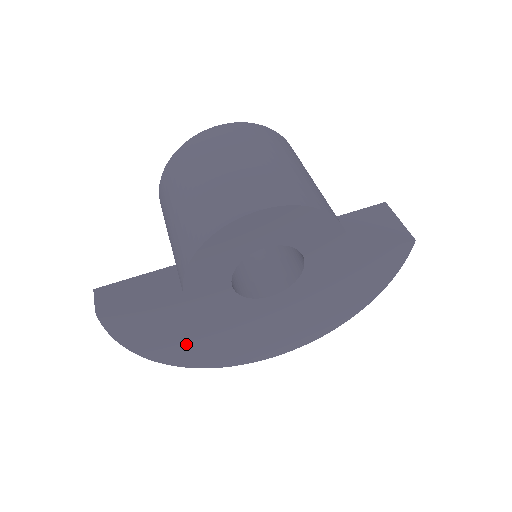
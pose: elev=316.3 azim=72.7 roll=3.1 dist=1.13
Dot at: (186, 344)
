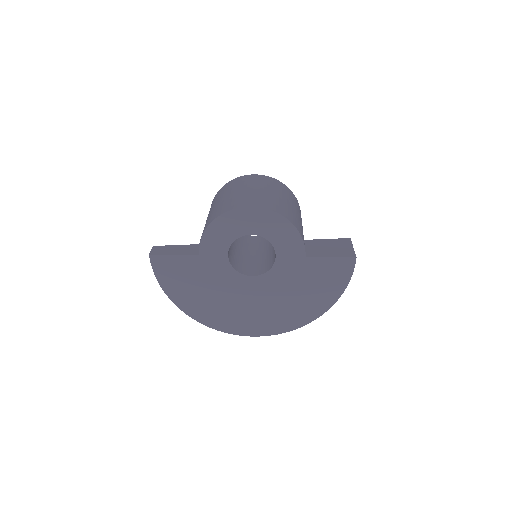
Dot at: (199, 300)
